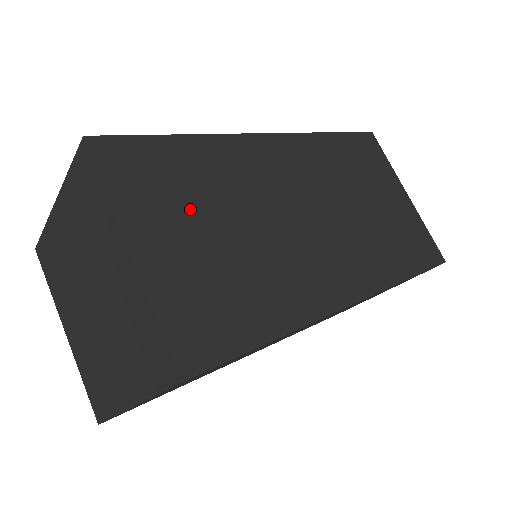
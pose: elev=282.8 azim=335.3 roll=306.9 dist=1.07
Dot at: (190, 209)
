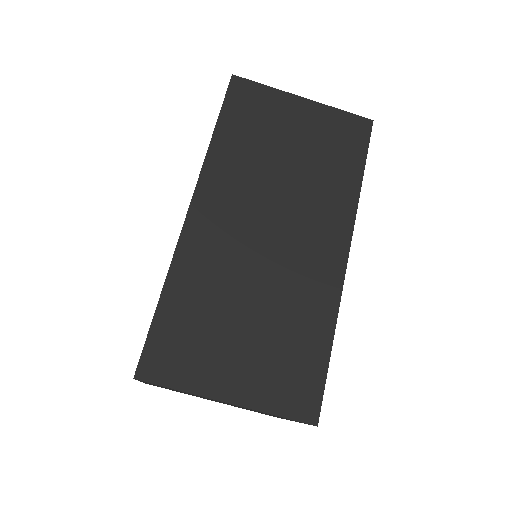
Dot at: (219, 336)
